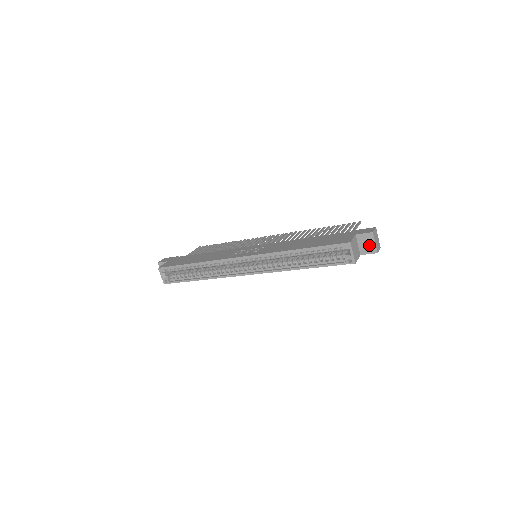
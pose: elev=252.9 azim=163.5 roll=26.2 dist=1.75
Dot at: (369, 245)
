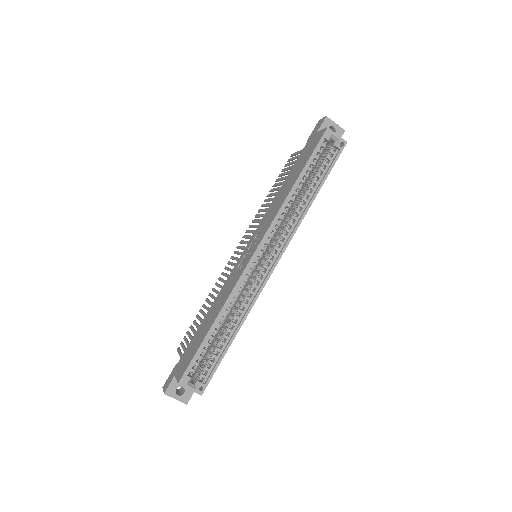
Dot at: occluded
